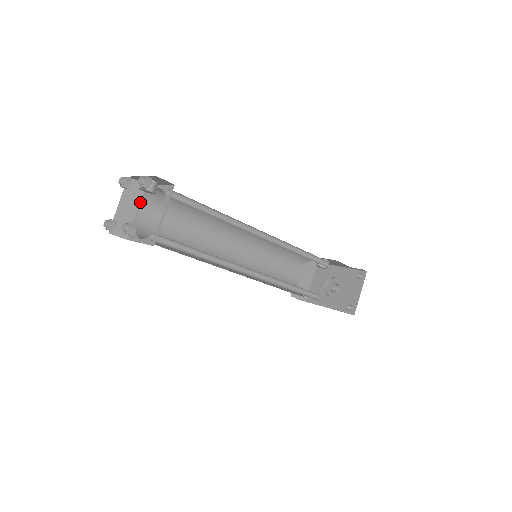
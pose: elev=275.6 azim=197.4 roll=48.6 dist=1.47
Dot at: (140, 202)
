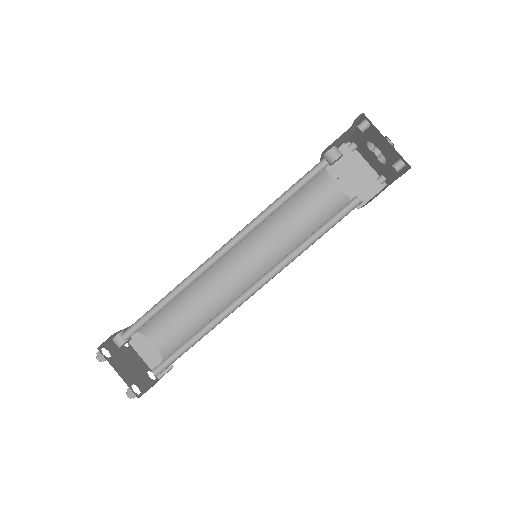
Dot at: (148, 337)
